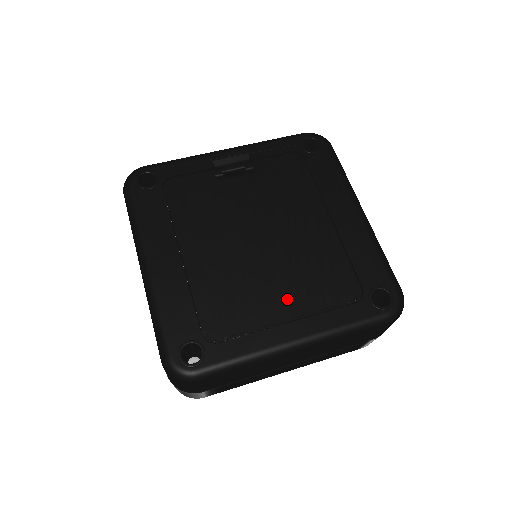
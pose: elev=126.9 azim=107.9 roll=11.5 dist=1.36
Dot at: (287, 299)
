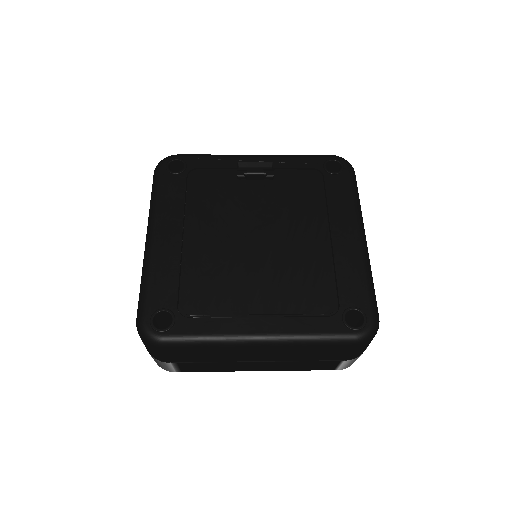
Dot at: (264, 296)
